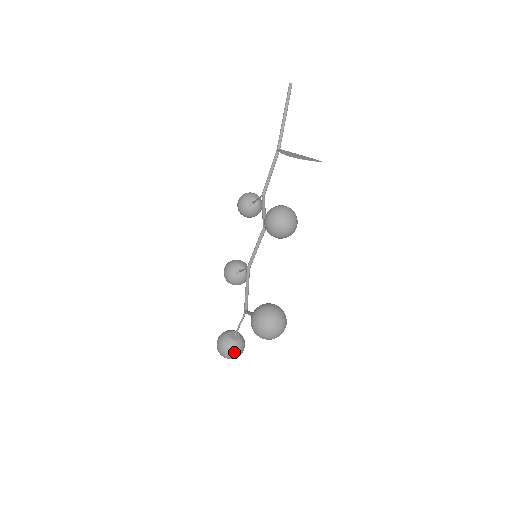
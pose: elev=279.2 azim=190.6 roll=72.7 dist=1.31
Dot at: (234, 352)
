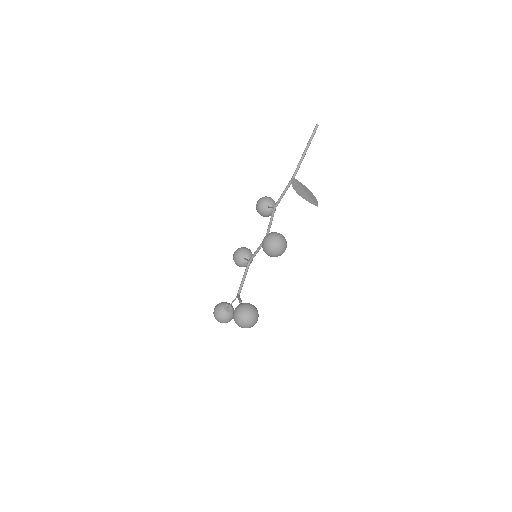
Dot at: (224, 320)
